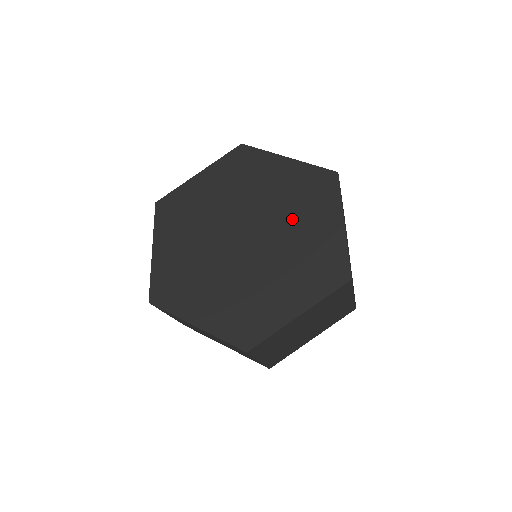
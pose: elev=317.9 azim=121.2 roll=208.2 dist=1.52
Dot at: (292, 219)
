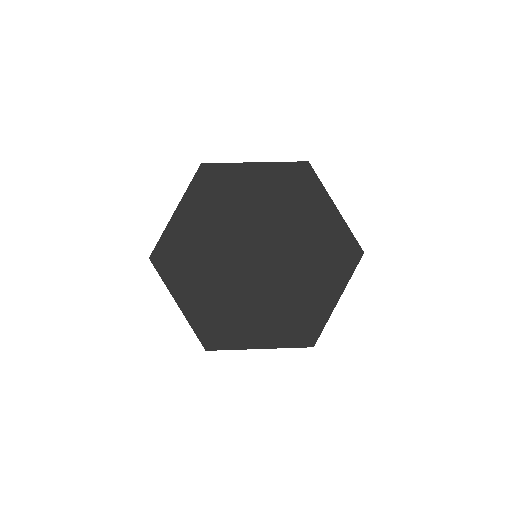
Dot at: (291, 221)
